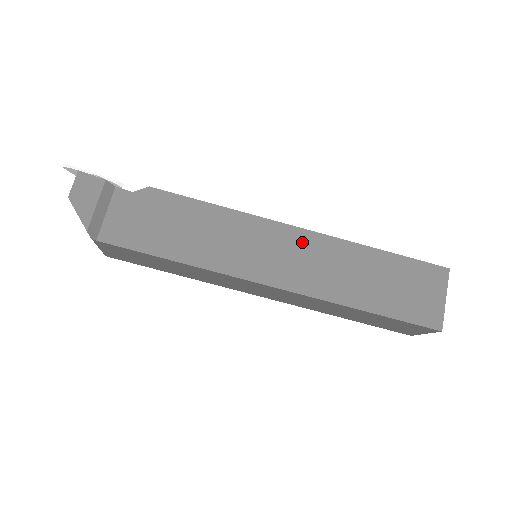
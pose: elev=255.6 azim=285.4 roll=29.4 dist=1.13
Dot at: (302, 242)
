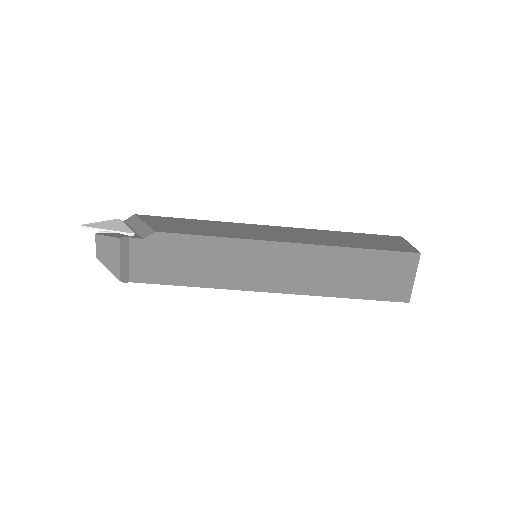
Dot at: (291, 254)
